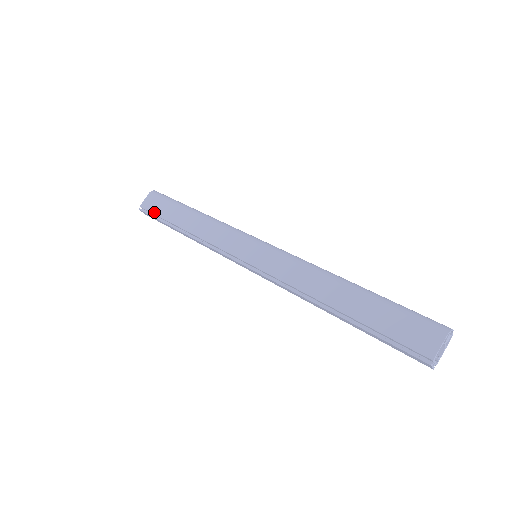
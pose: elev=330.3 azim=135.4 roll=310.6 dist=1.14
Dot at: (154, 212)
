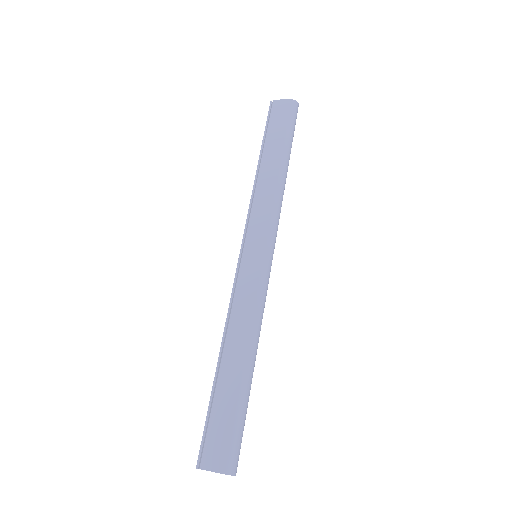
Dot at: (271, 120)
